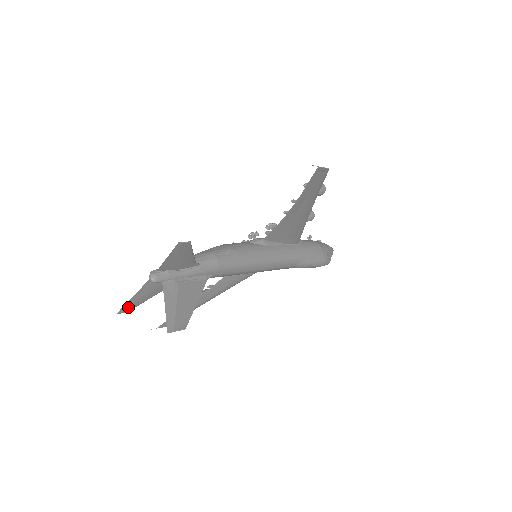
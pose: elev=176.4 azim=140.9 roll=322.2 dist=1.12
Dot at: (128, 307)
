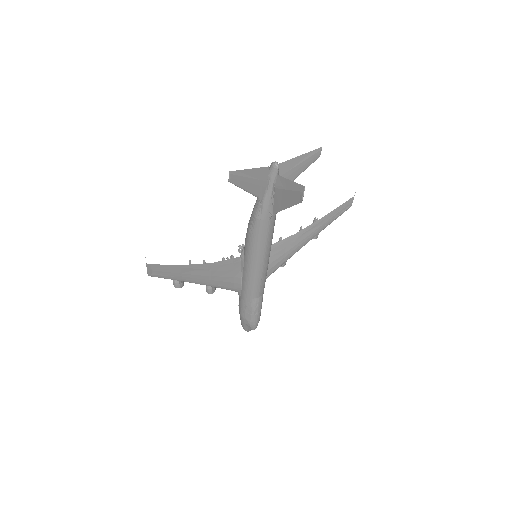
Dot at: (236, 176)
